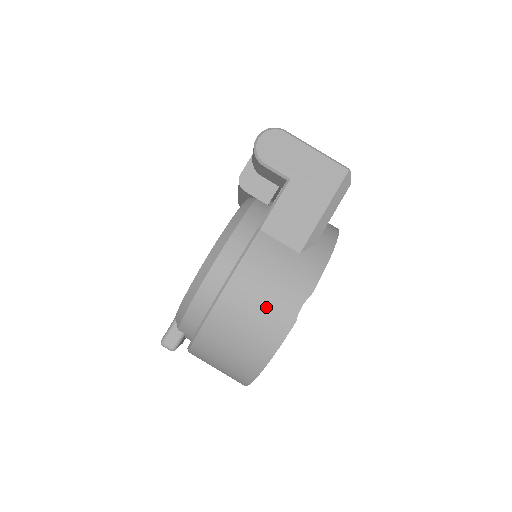
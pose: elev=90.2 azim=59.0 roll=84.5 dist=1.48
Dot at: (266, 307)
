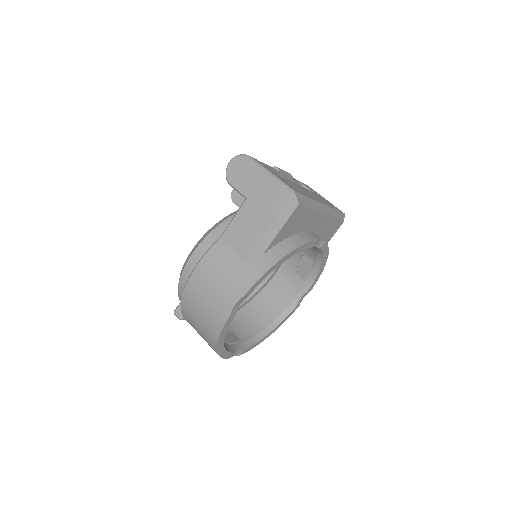
Dot at: (212, 299)
